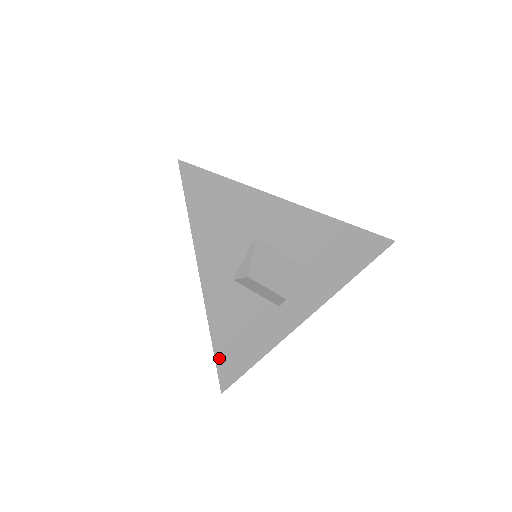
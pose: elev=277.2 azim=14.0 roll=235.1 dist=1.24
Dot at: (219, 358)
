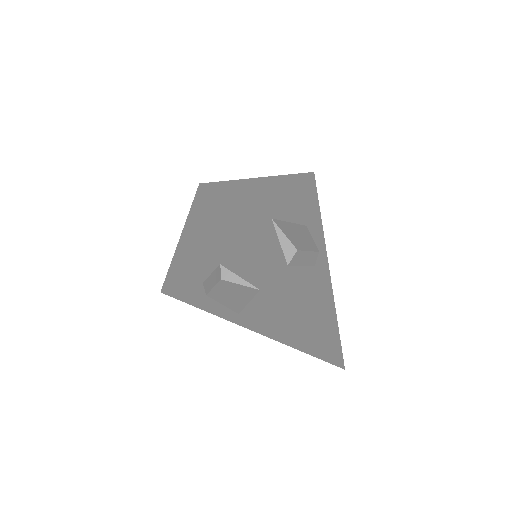
Dot at: (325, 340)
